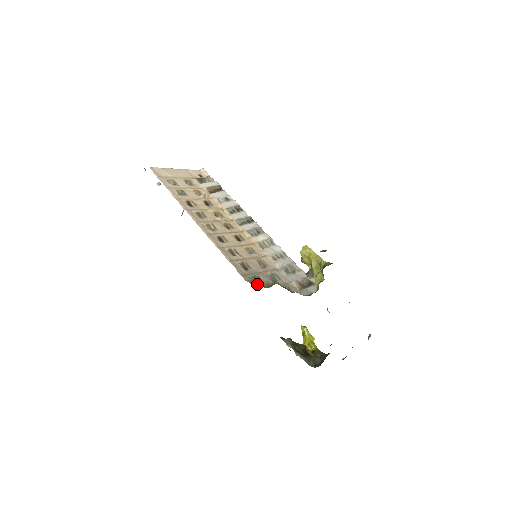
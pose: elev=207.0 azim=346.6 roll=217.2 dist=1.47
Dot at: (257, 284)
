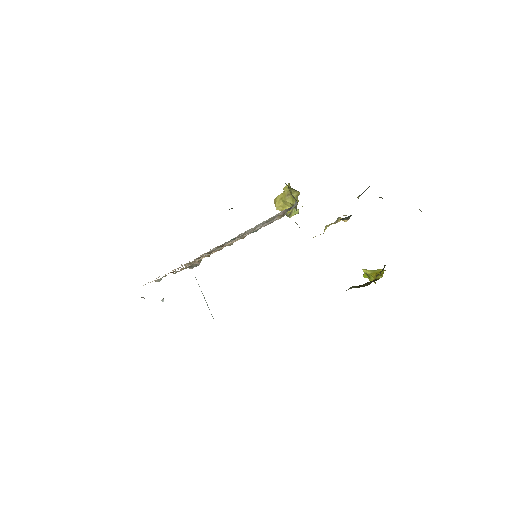
Dot at: occluded
